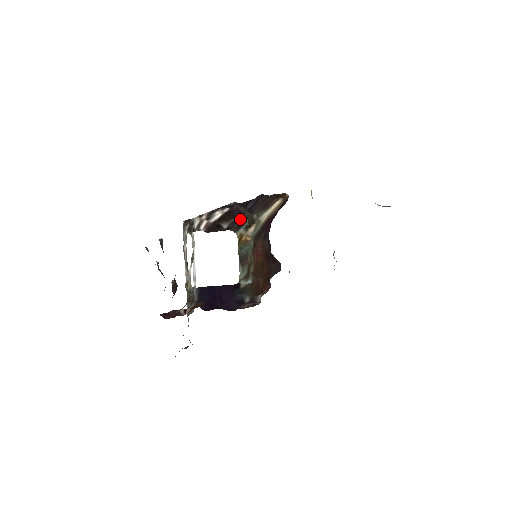
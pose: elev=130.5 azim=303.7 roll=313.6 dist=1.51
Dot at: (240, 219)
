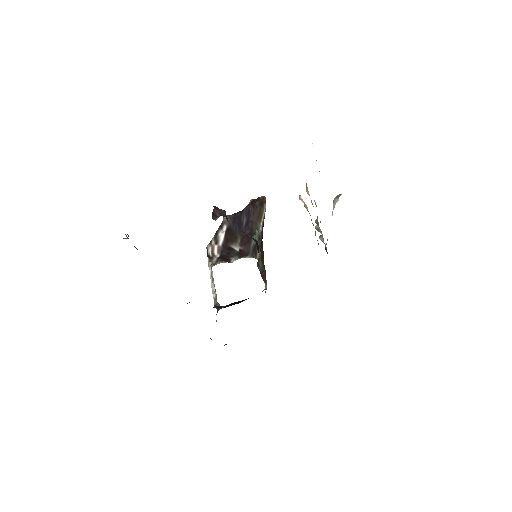
Dot at: (251, 242)
